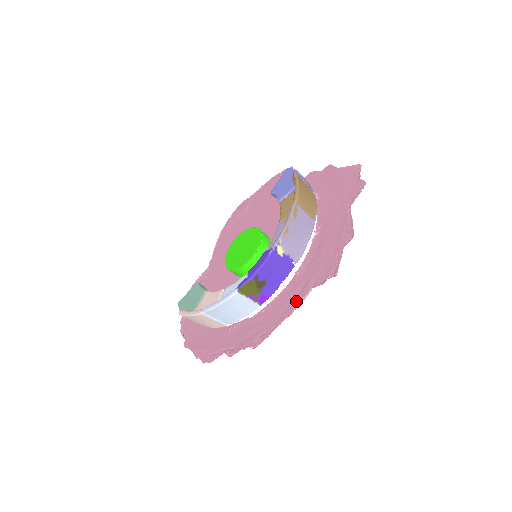
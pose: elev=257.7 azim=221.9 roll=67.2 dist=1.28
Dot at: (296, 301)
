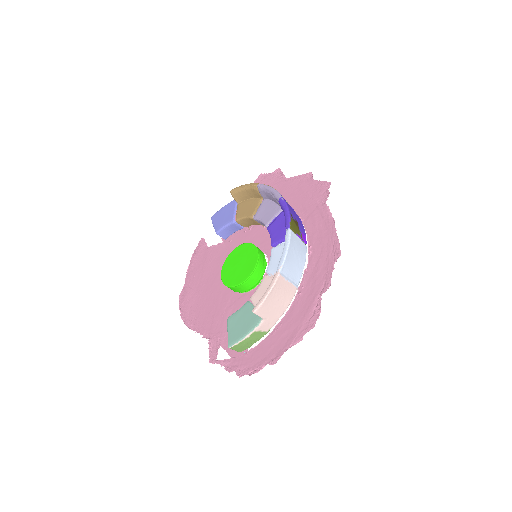
Dot at: (326, 217)
